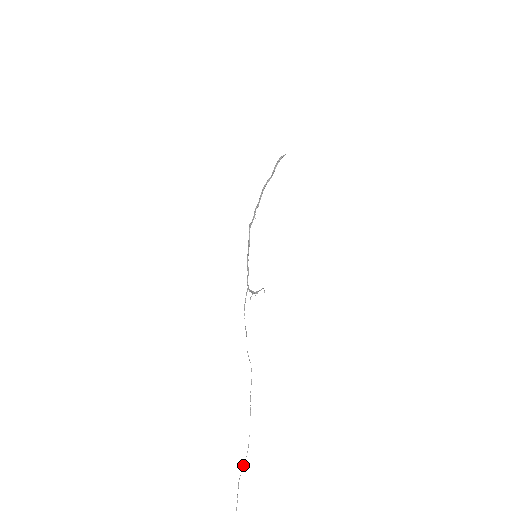
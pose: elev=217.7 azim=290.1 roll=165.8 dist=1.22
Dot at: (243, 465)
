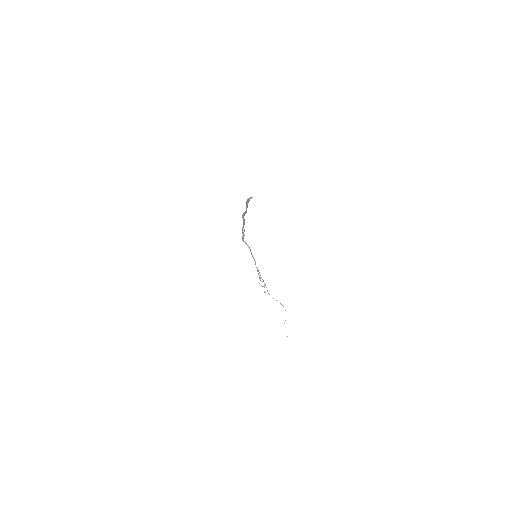
Dot at: occluded
